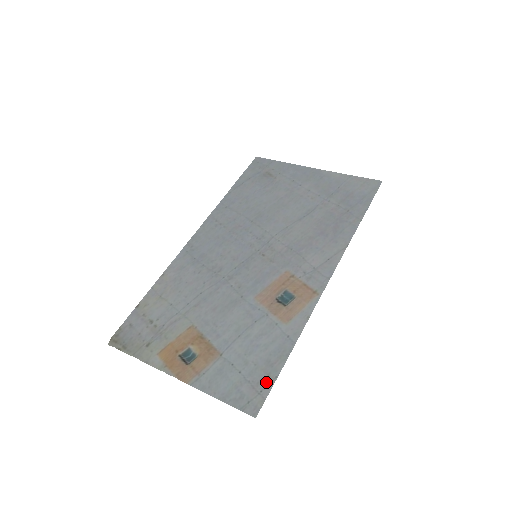
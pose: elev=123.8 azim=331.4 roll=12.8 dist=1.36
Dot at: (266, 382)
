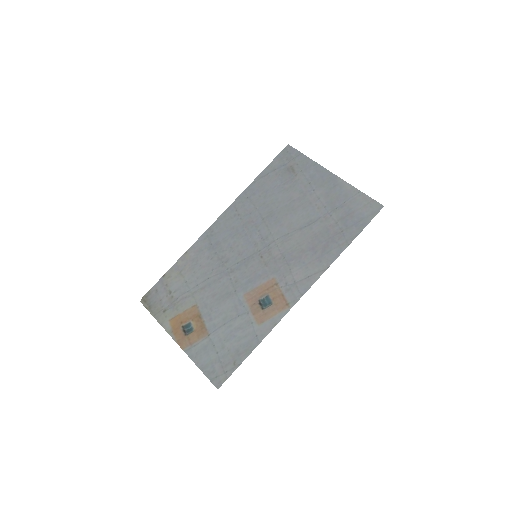
Dot at: (231, 366)
